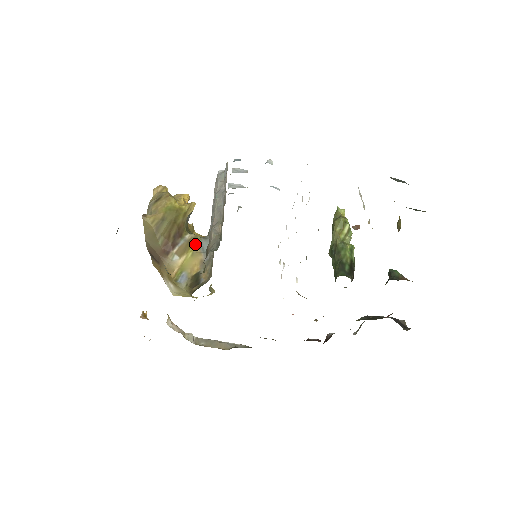
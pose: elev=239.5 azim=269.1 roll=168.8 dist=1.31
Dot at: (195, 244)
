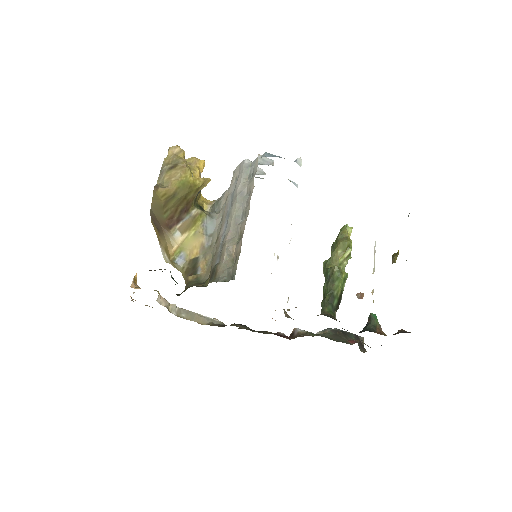
Dot at: (199, 222)
